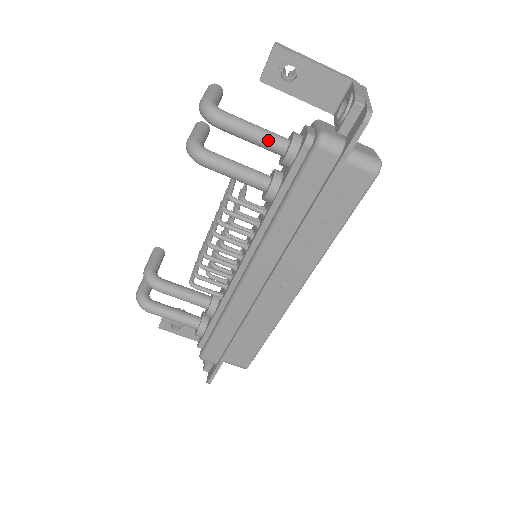
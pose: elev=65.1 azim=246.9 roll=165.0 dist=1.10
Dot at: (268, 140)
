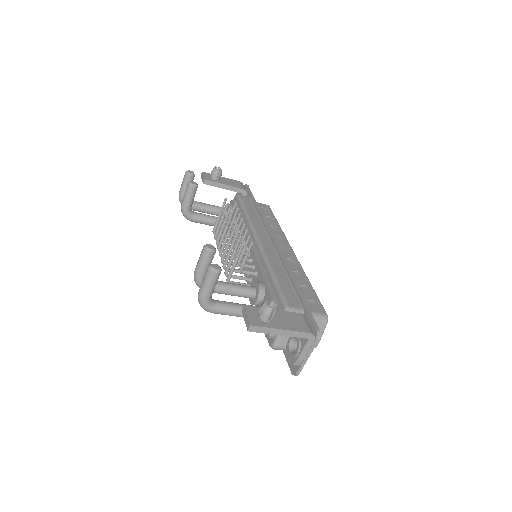
Dot at: occluded
